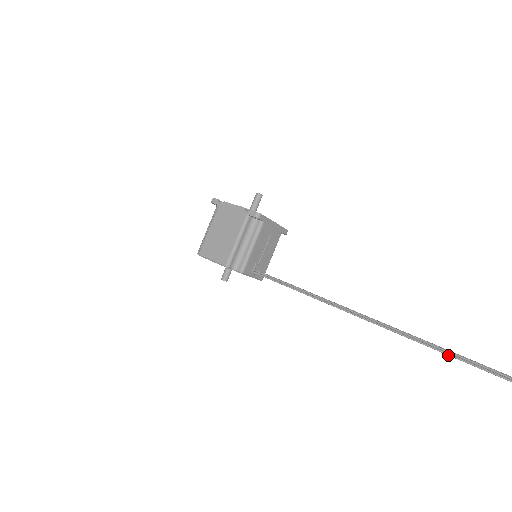
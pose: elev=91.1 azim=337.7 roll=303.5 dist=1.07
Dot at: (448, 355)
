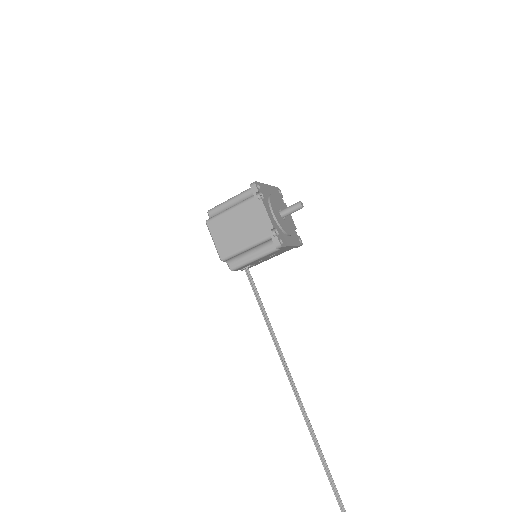
Dot at: (321, 460)
